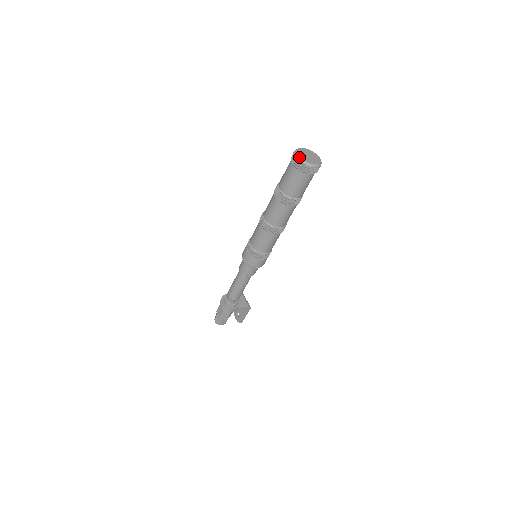
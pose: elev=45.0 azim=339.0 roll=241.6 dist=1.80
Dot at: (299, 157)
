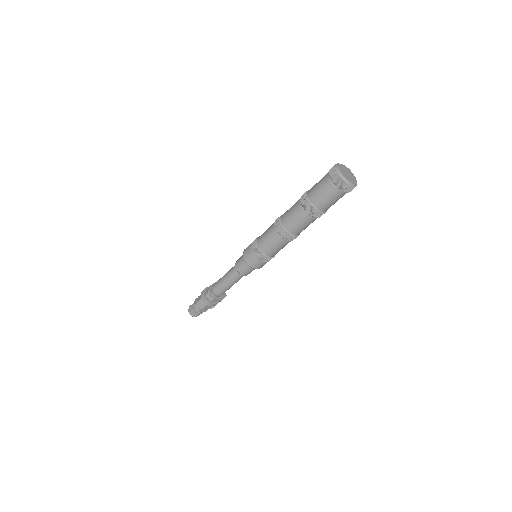
Dot at: (344, 178)
